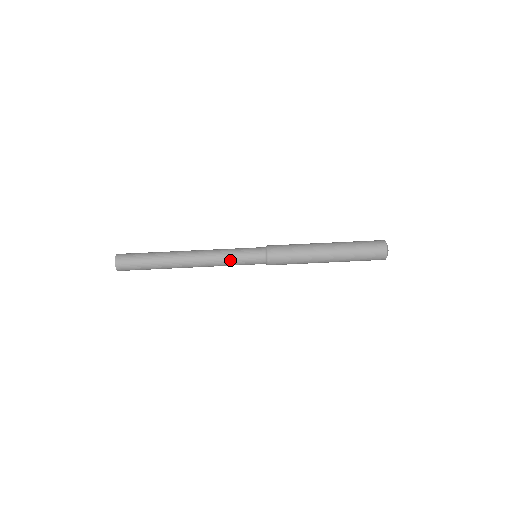
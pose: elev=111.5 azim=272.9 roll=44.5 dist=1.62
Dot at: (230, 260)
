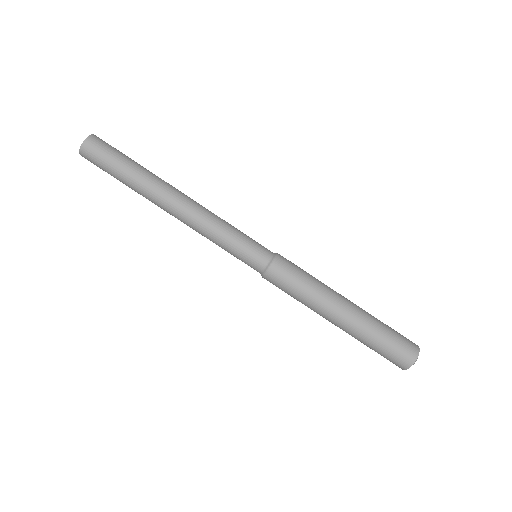
Dot at: (220, 241)
